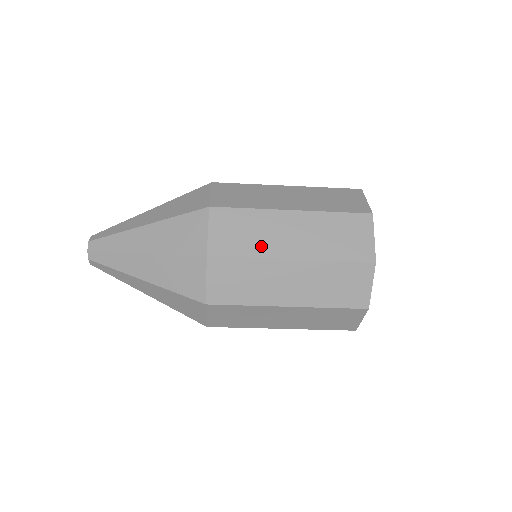
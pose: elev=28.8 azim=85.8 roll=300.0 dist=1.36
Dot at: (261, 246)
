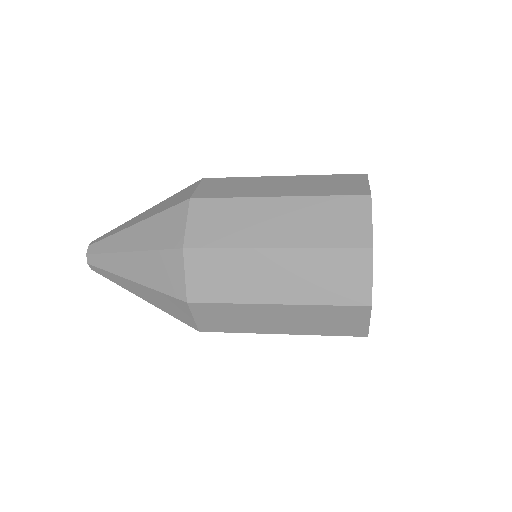
Dot at: (242, 291)
